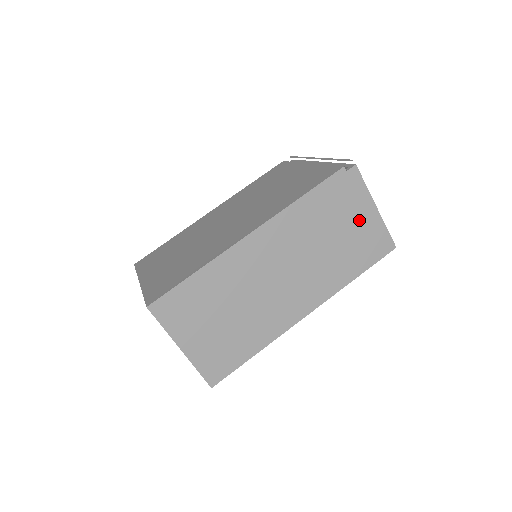
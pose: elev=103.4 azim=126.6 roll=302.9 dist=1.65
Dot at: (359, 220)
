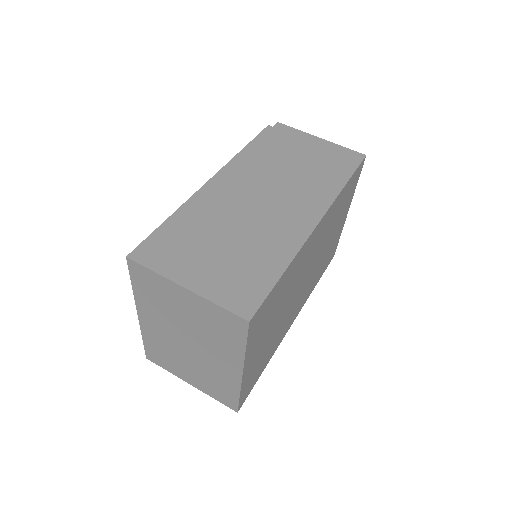
Dot at: (311, 148)
